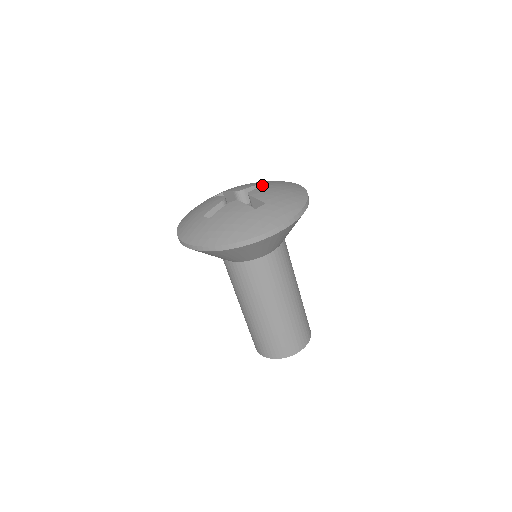
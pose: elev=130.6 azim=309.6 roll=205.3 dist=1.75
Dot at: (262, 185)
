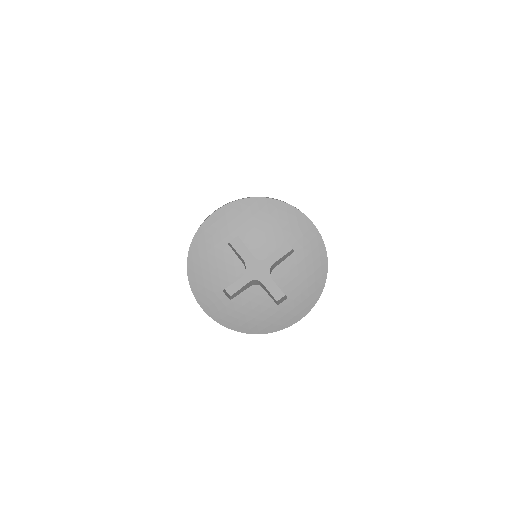
Dot at: (284, 242)
